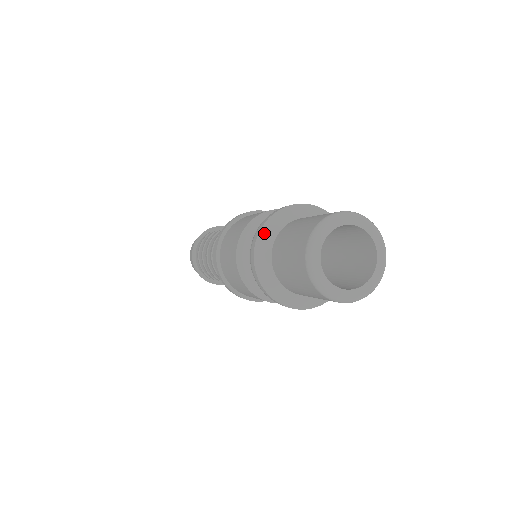
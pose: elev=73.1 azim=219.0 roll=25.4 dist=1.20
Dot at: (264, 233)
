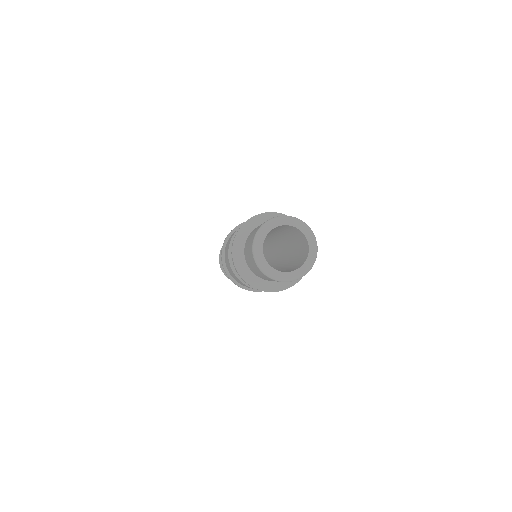
Dot at: (264, 216)
